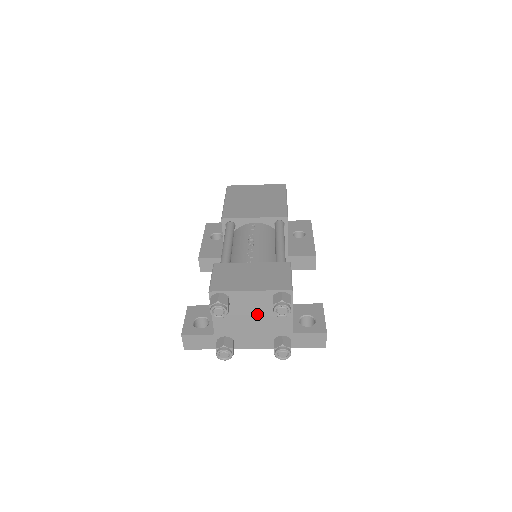
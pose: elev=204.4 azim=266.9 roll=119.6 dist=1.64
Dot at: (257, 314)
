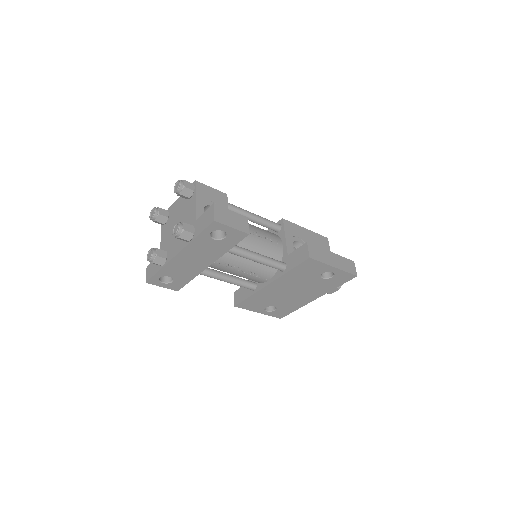
Dot at: (180, 217)
